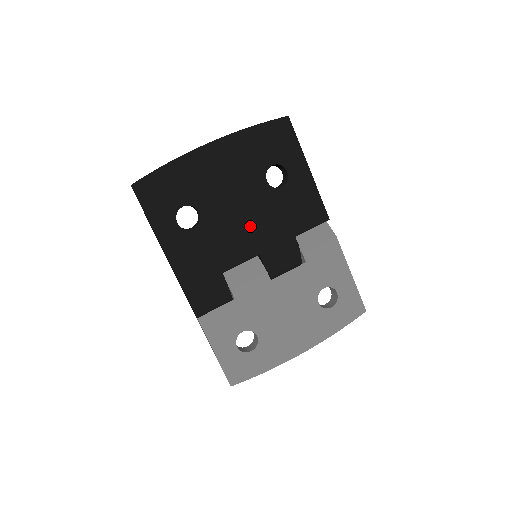
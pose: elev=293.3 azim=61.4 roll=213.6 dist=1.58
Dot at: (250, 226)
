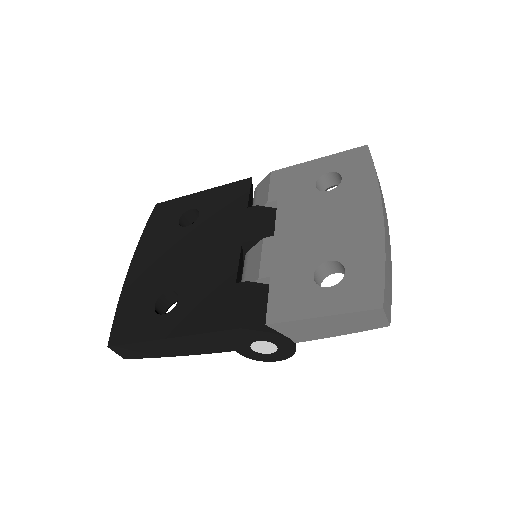
Dot at: (211, 247)
